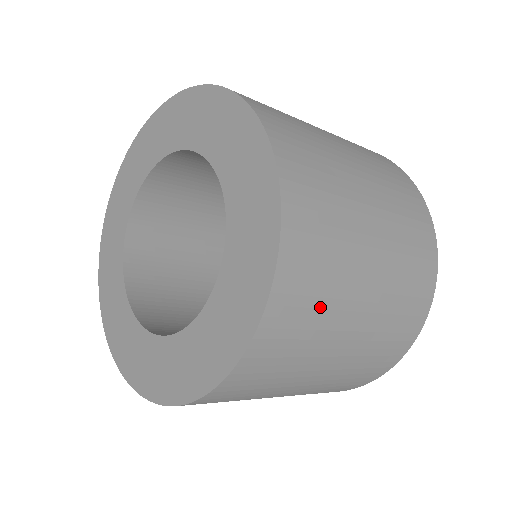
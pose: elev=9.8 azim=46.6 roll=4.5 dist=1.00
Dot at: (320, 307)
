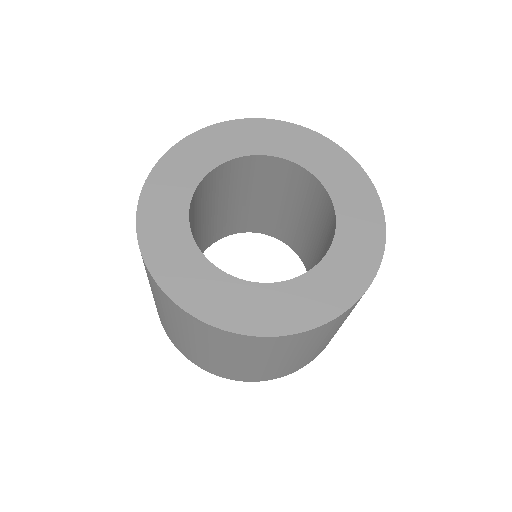
Dot at: occluded
